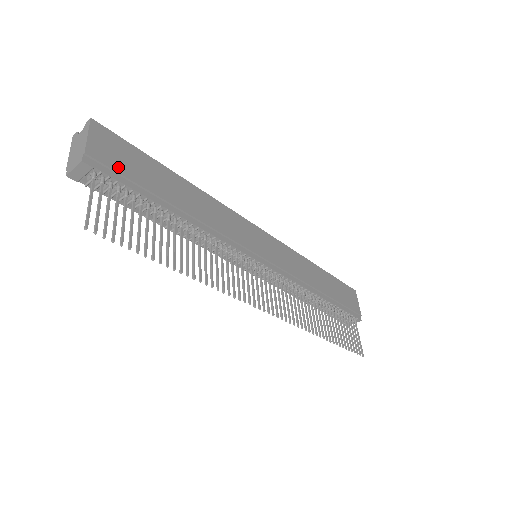
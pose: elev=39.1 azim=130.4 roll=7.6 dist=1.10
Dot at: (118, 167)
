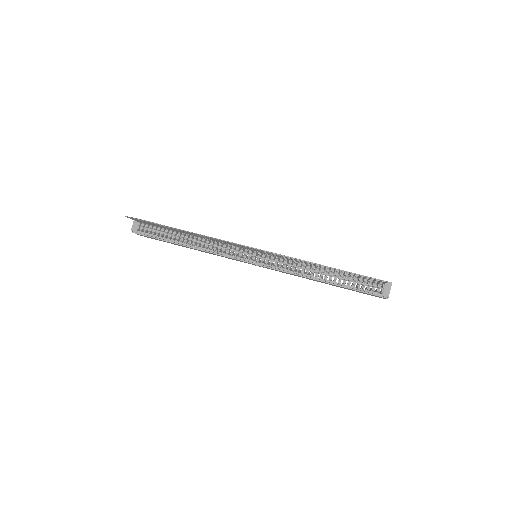
Dot at: occluded
